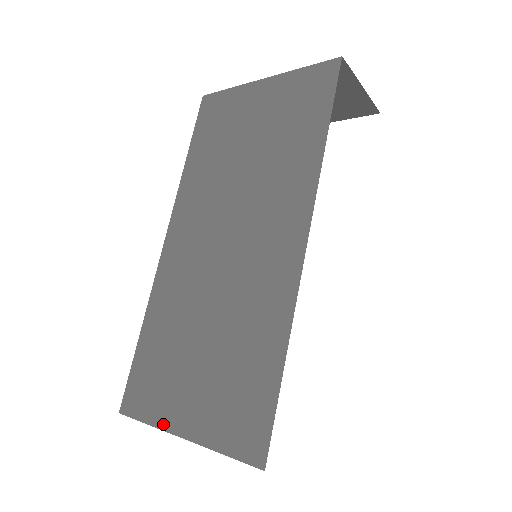
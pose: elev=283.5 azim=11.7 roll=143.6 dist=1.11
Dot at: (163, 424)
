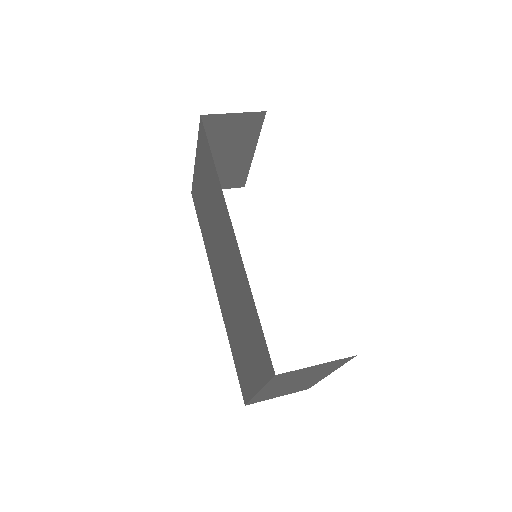
Dot at: (253, 392)
